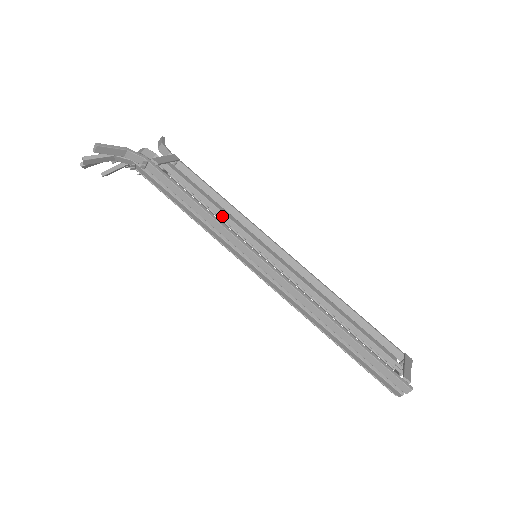
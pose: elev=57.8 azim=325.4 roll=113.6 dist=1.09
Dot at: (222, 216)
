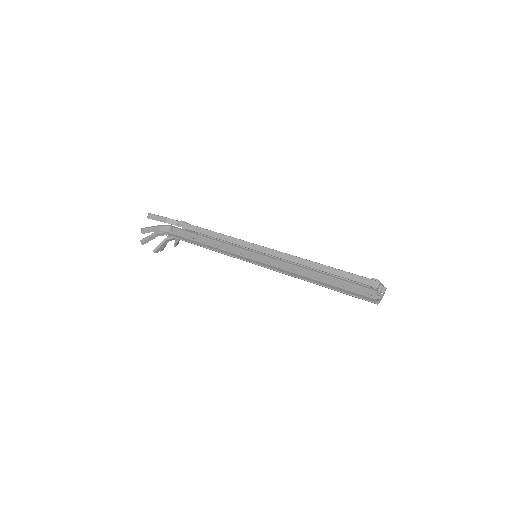
Dot at: occluded
